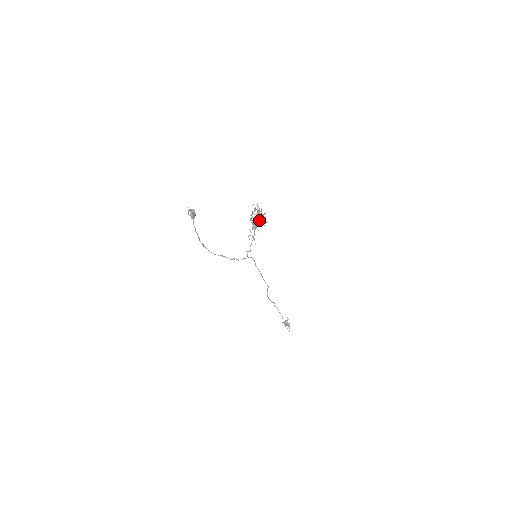
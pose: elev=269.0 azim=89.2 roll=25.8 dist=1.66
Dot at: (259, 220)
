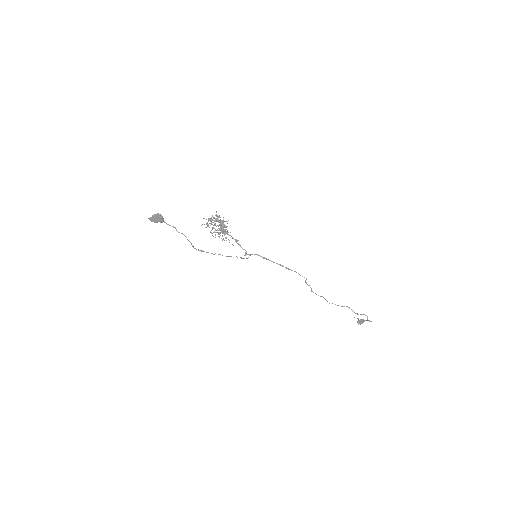
Dot at: (219, 221)
